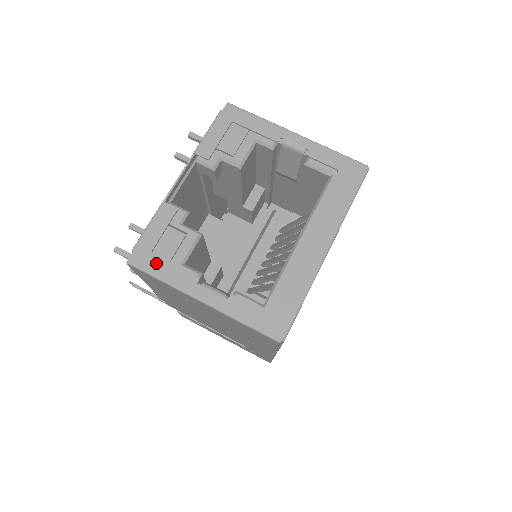
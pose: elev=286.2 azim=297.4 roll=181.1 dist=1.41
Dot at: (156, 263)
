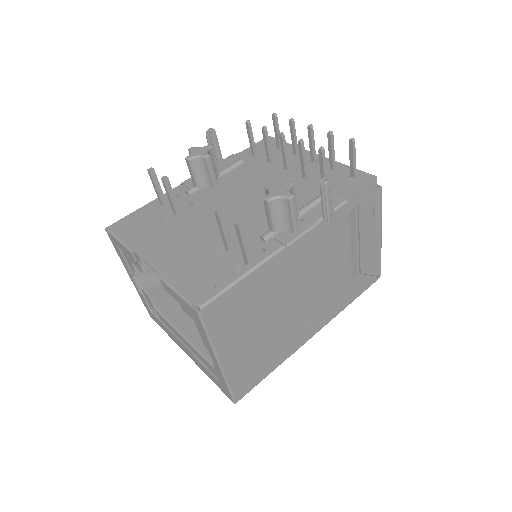
Dot at: (117, 249)
